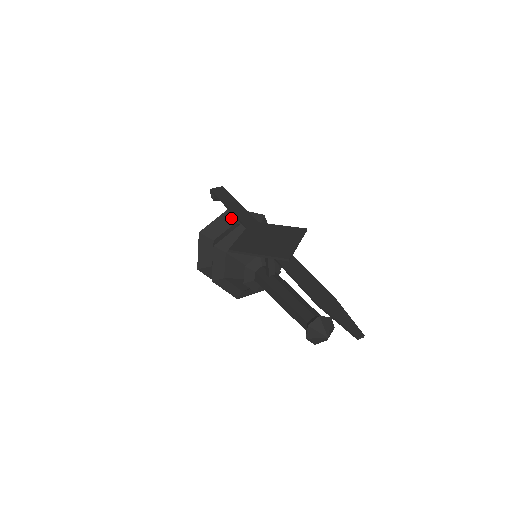
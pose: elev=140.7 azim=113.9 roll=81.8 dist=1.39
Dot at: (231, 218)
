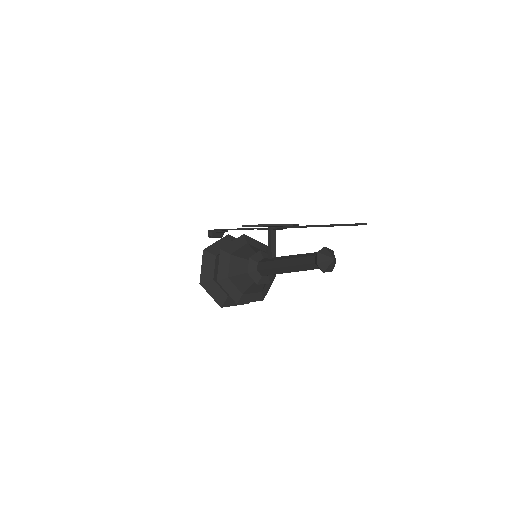
Dot at: (230, 241)
